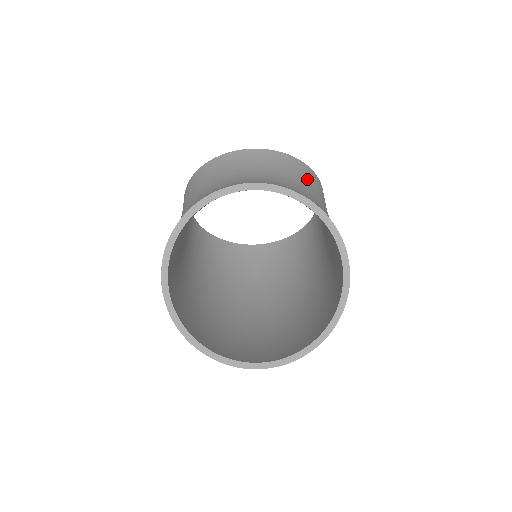
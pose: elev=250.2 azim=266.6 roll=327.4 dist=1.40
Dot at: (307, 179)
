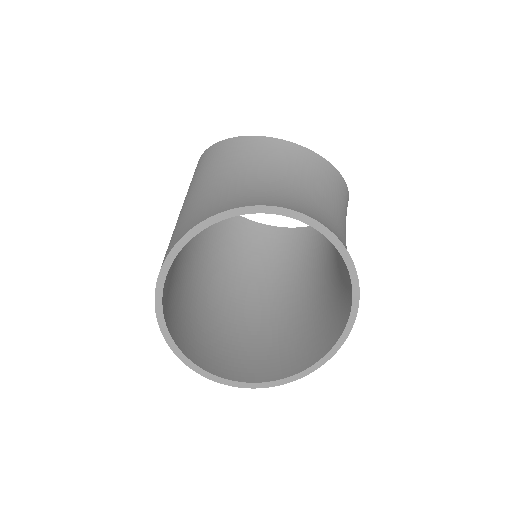
Dot at: (343, 205)
